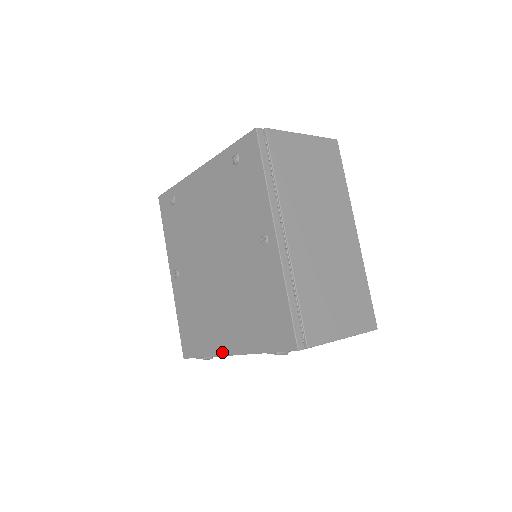
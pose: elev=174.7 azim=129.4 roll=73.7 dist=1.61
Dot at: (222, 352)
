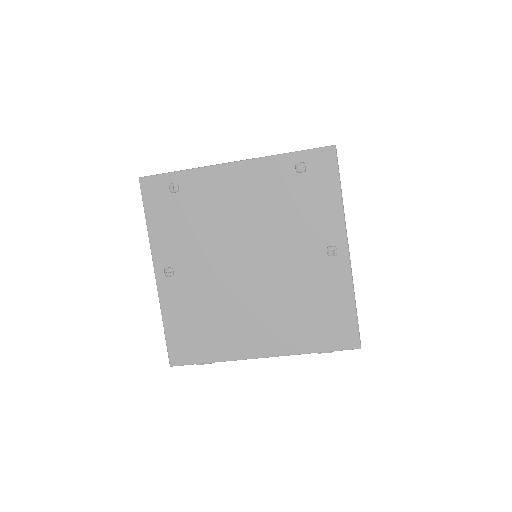
Dot at: (248, 356)
